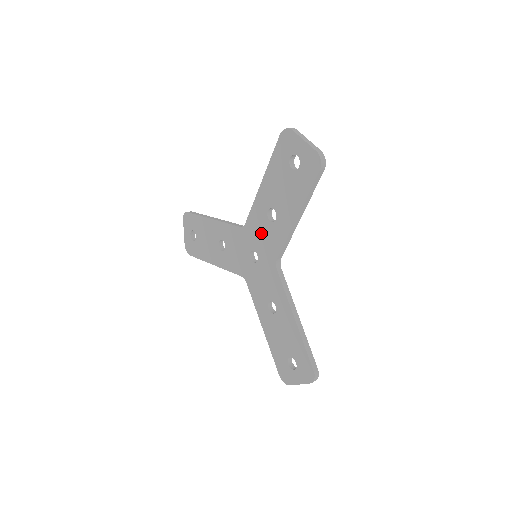
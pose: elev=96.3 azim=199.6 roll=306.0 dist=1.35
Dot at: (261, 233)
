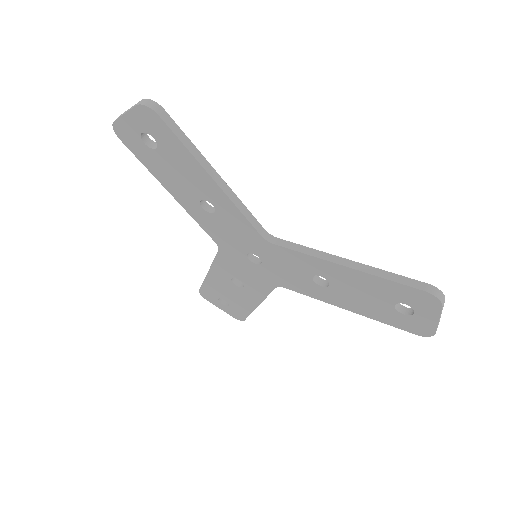
Dot at: (227, 233)
